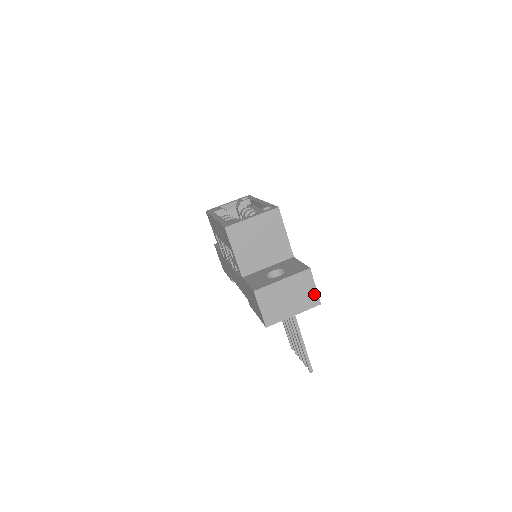
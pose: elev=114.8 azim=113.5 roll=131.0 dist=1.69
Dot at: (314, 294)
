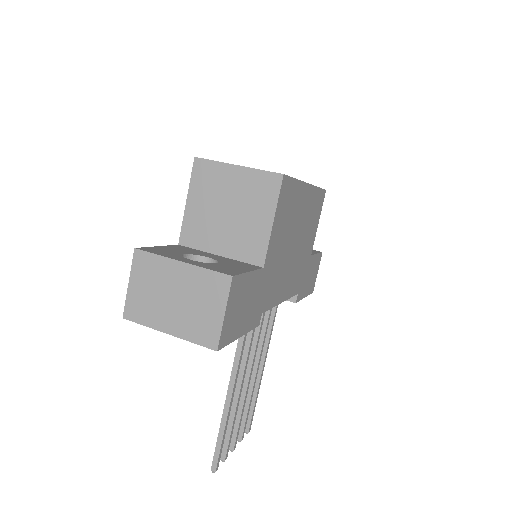
Dot at: (216, 325)
